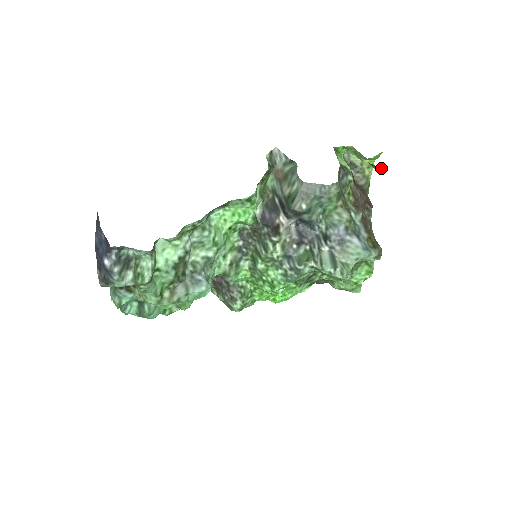
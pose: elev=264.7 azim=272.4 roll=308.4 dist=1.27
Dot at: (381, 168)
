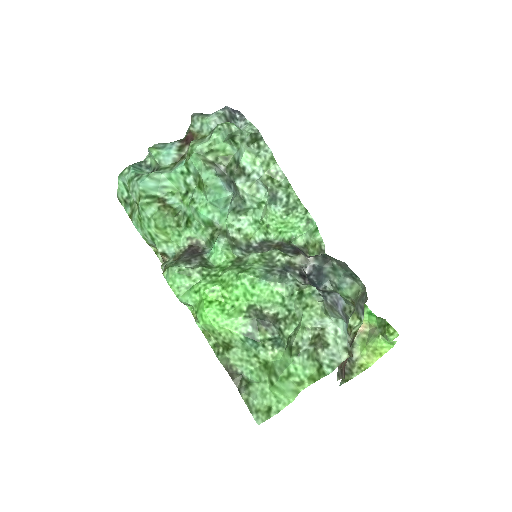
Dot at: (393, 332)
